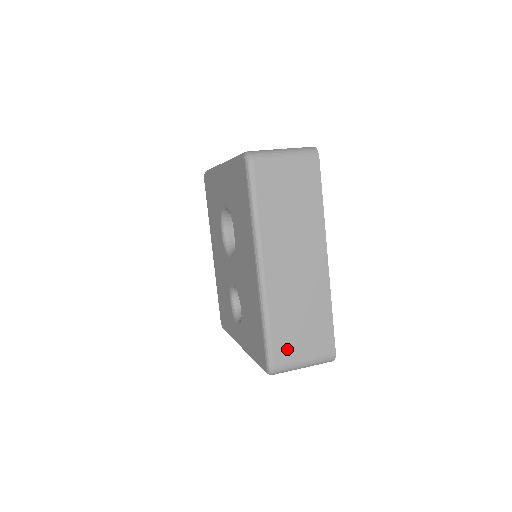
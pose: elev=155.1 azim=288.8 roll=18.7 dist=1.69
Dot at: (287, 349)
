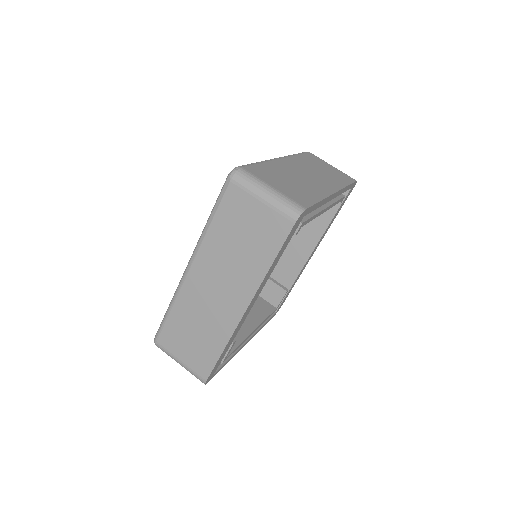
Dot at: (172, 340)
